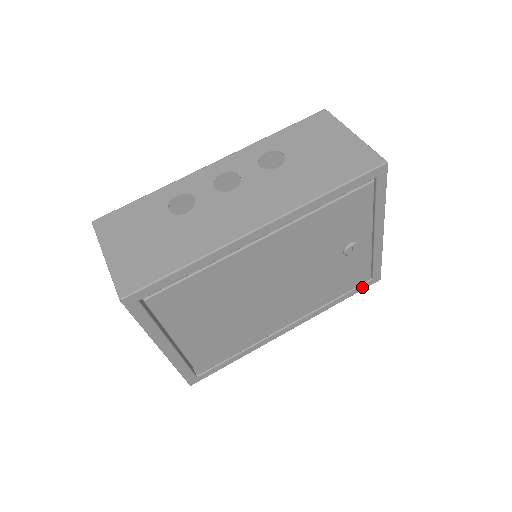
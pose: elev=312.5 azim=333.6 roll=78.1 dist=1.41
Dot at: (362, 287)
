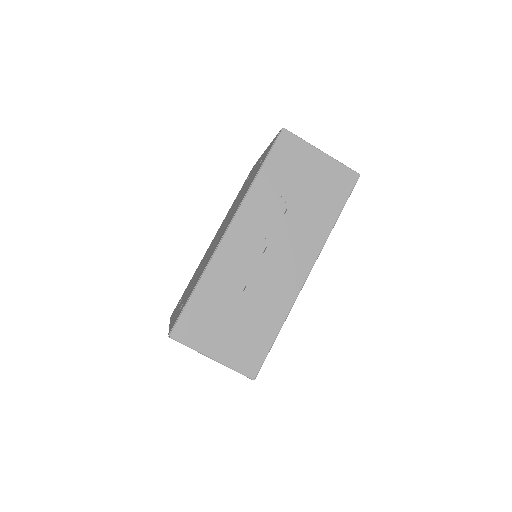
Dot at: occluded
